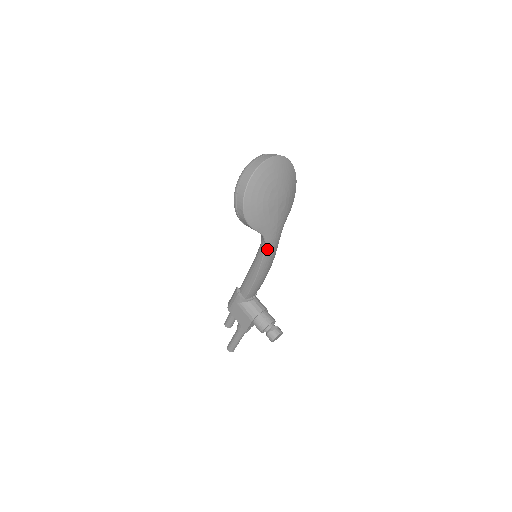
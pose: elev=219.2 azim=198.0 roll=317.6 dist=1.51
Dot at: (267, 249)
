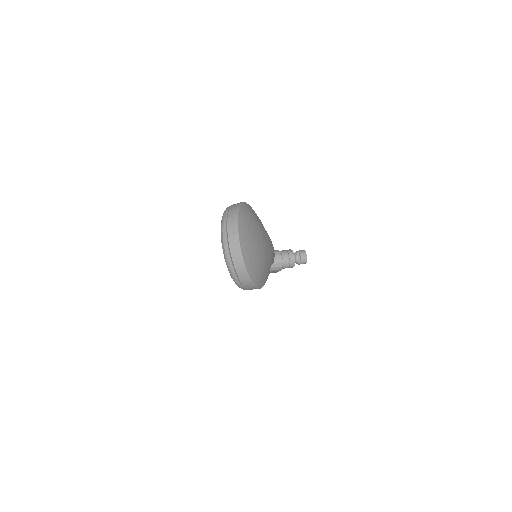
Dot at: occluded
